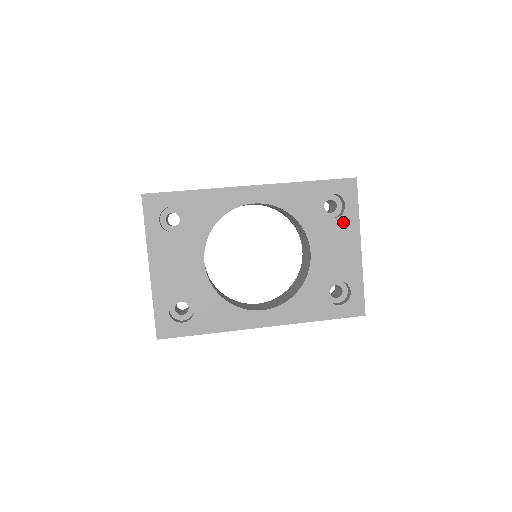
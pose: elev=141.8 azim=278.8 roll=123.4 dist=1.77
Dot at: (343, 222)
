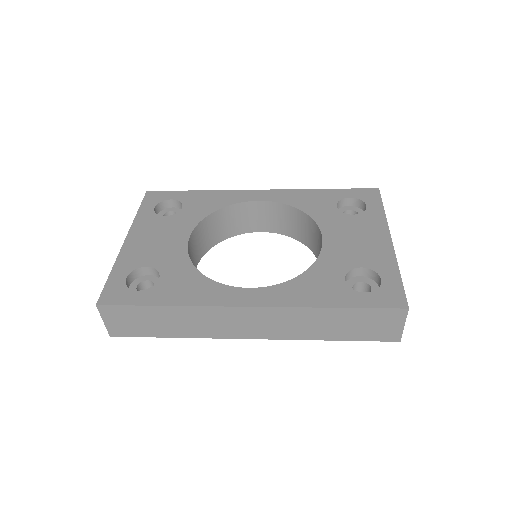
Dot at: (365, 218)
